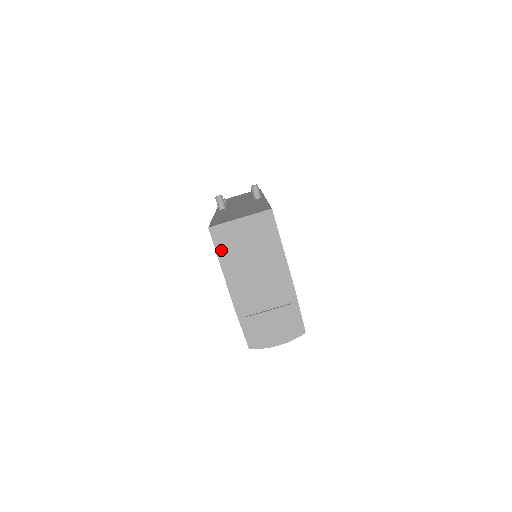
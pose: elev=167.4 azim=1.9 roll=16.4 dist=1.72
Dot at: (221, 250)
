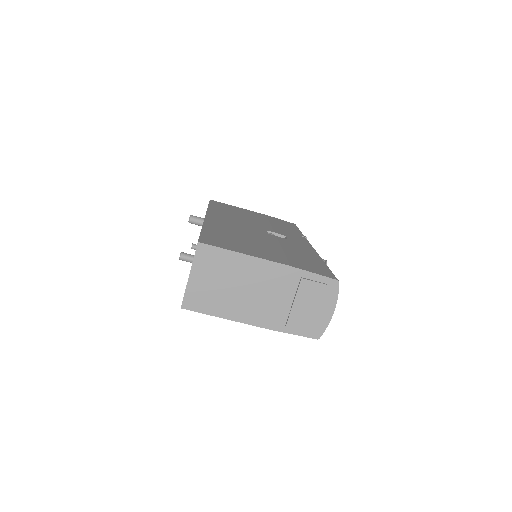
Dot at: (209, 309)
